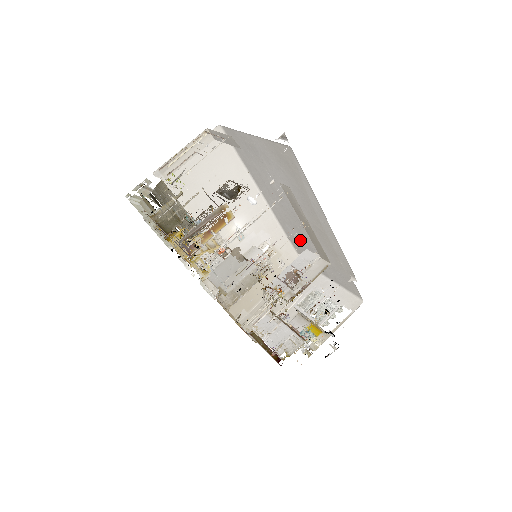
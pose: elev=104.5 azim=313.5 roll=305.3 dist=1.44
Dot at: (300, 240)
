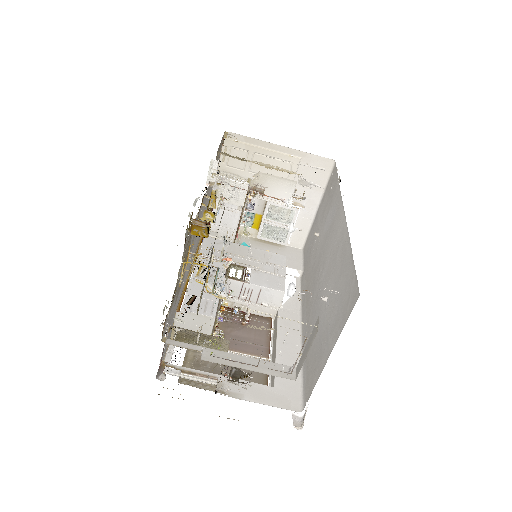
Dot at: (328, 218)
